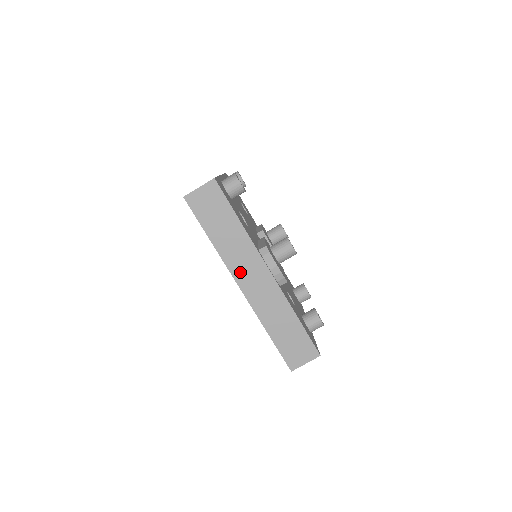
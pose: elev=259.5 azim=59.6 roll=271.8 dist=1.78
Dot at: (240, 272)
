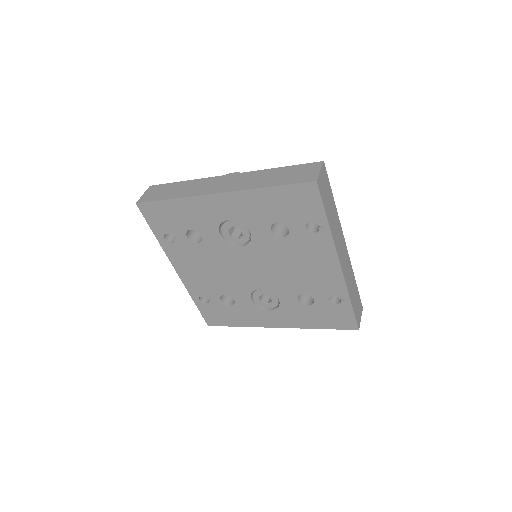
Dot at: (208, 190)
